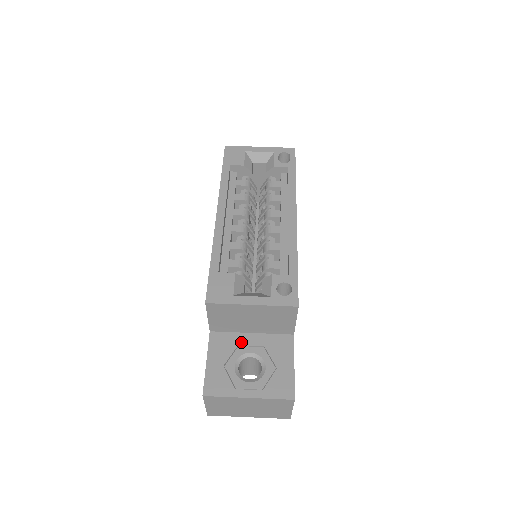
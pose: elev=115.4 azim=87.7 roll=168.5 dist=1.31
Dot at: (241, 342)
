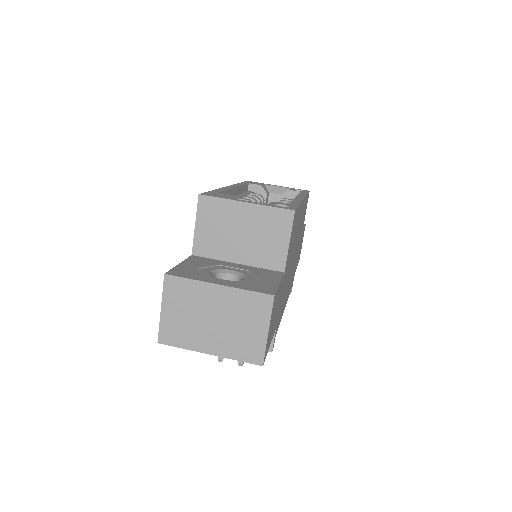
Dot at: (223, 264)
